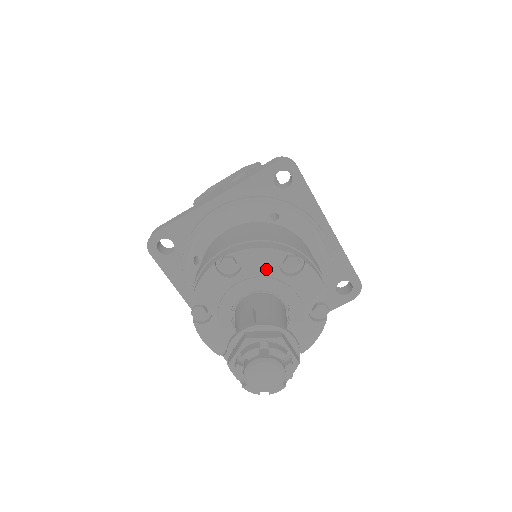
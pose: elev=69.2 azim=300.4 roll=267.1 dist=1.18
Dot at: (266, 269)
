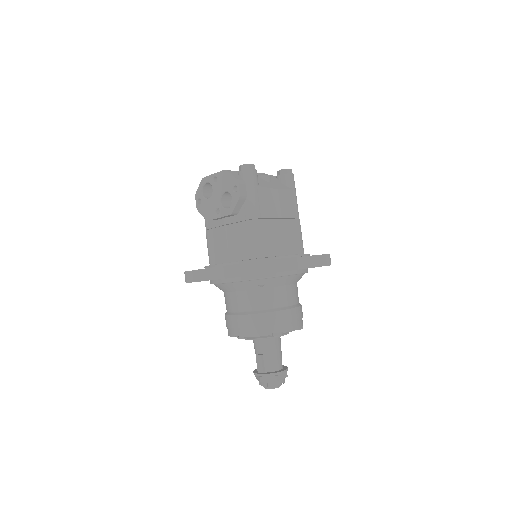
Dot at: (263, 337)
